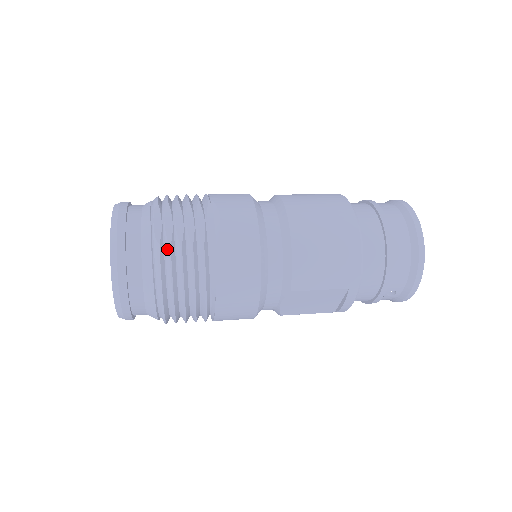
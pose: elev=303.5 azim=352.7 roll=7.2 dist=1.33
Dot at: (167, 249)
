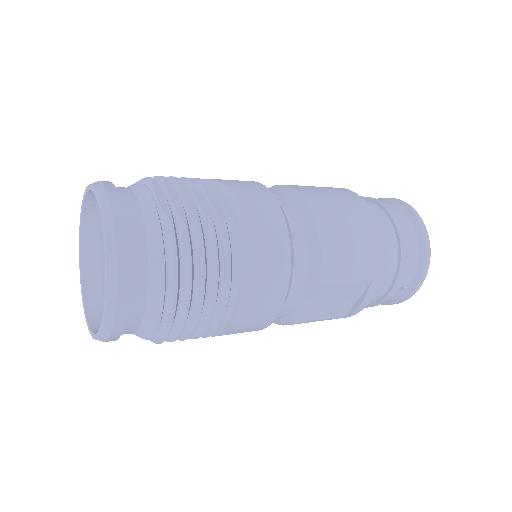
Dot at: (182, 229)
